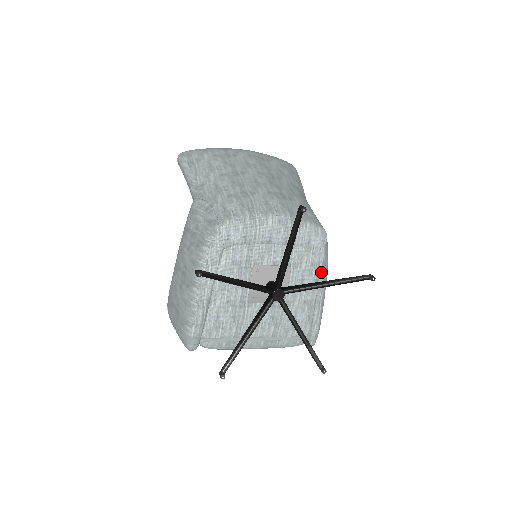
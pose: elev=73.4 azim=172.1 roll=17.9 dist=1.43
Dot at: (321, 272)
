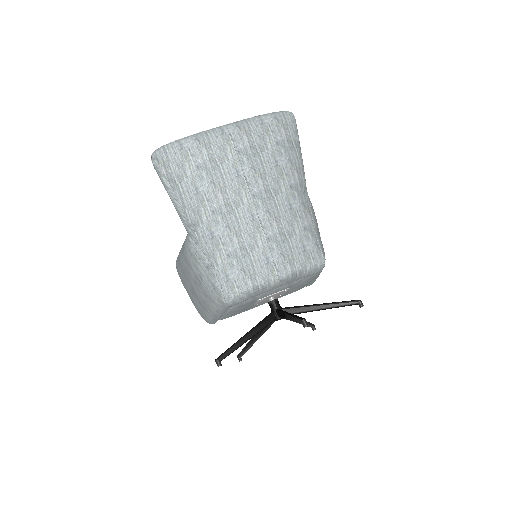
Dot at: (317, 276)
